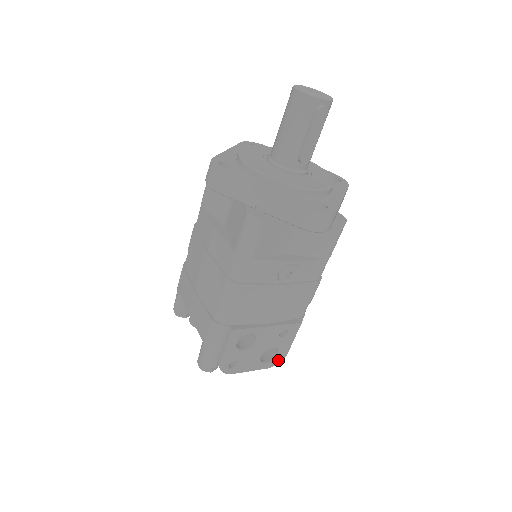
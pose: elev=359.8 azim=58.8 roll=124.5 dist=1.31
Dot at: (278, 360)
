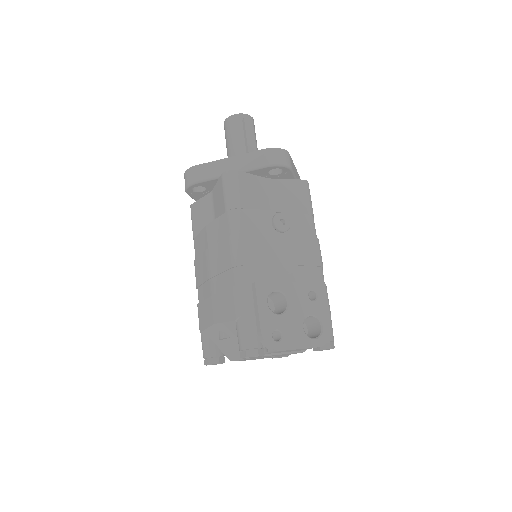
Dot at: (325, 335)
